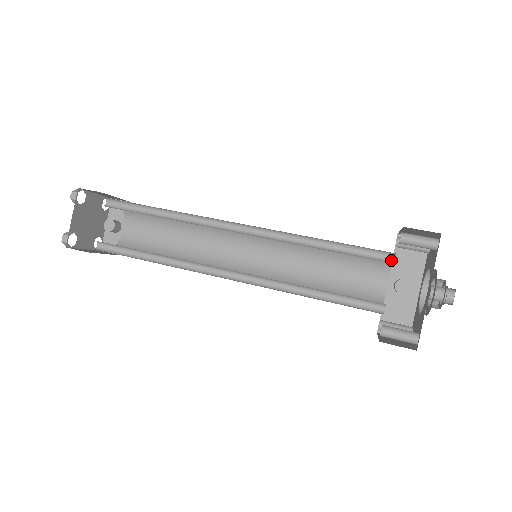
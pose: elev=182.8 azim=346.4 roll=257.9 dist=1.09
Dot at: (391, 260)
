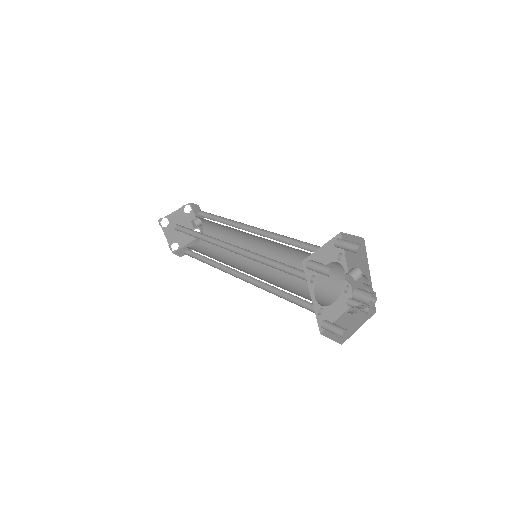
Dot at: (313, 277)
